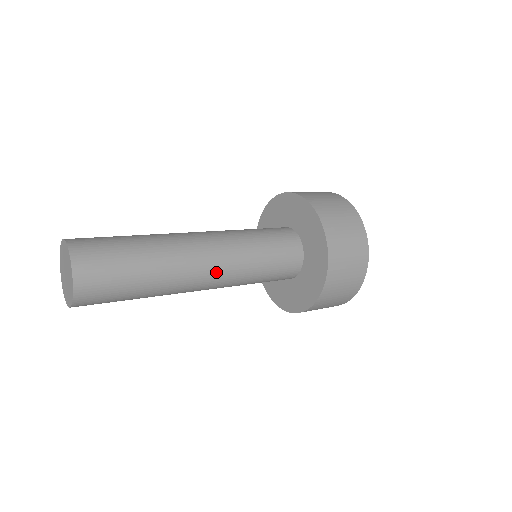
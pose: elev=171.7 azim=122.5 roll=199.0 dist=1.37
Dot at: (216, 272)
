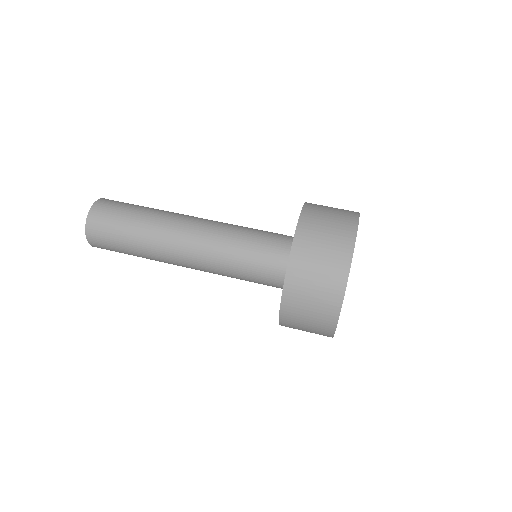
Dot at: (195, 268)
